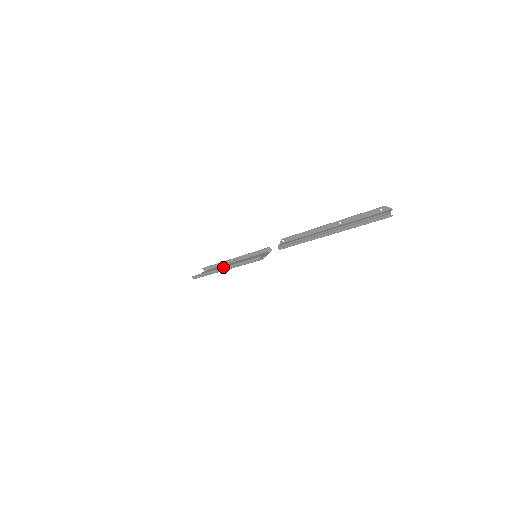
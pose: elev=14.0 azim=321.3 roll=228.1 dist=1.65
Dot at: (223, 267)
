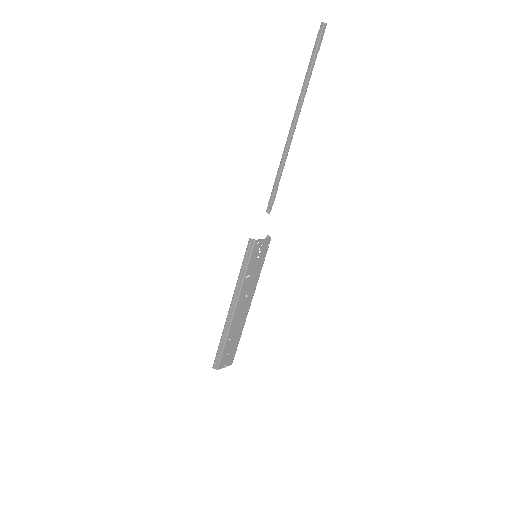
Dot at: (230, 305)
